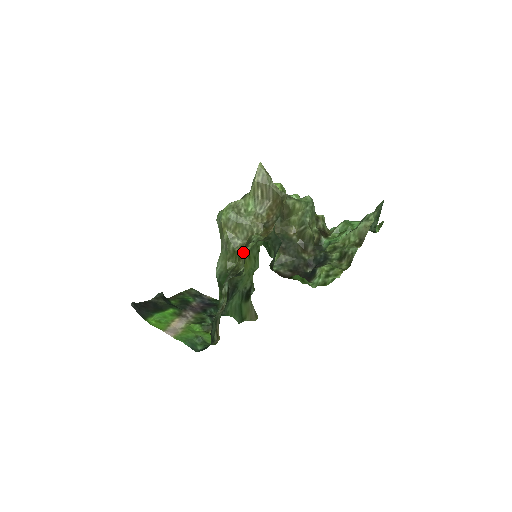
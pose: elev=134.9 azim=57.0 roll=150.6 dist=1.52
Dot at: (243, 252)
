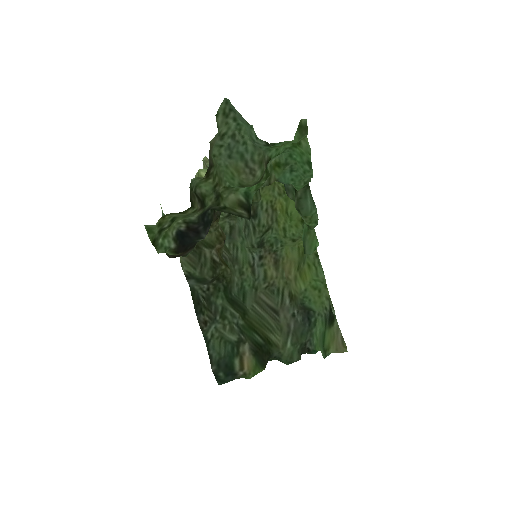
Dot at: occluded
